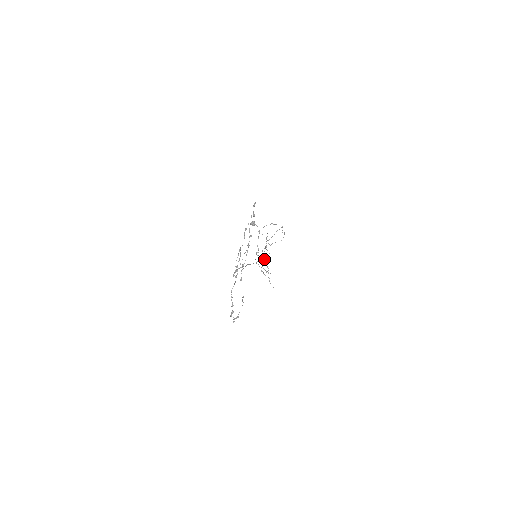
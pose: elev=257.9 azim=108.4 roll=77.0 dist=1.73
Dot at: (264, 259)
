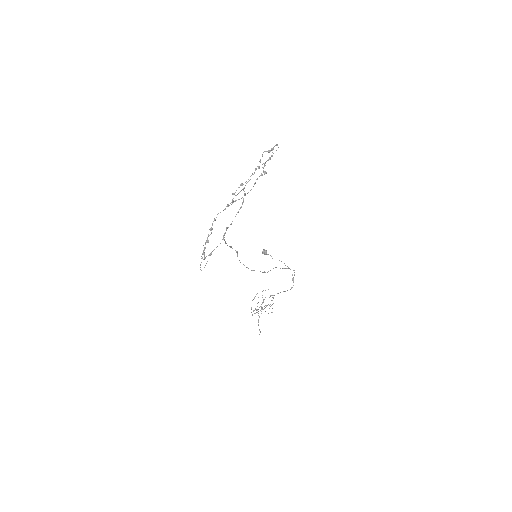
Dot at: occluded
